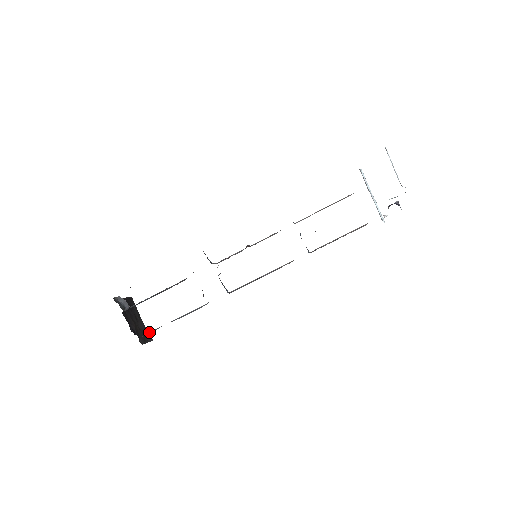
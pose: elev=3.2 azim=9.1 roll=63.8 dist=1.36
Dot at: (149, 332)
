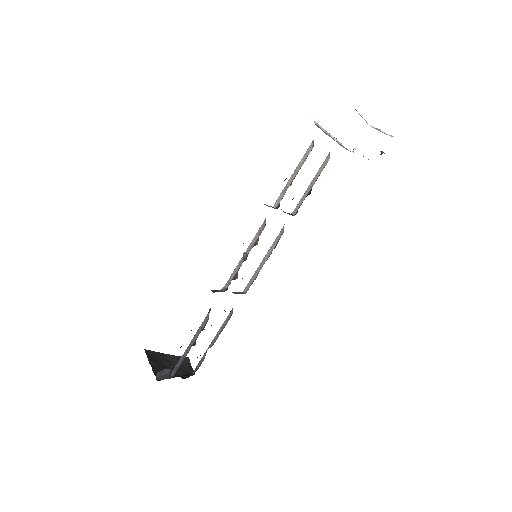
Dot at: (197, 365)
